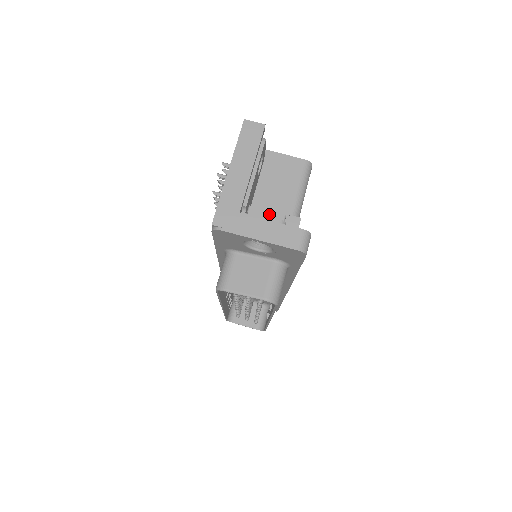
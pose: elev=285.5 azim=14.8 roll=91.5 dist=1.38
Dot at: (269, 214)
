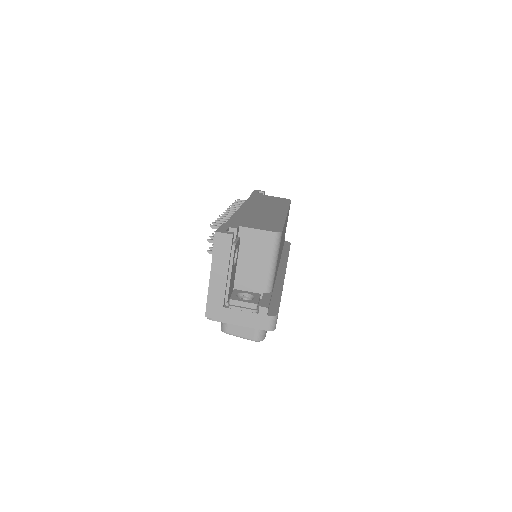
Dot at: (245, 305)
